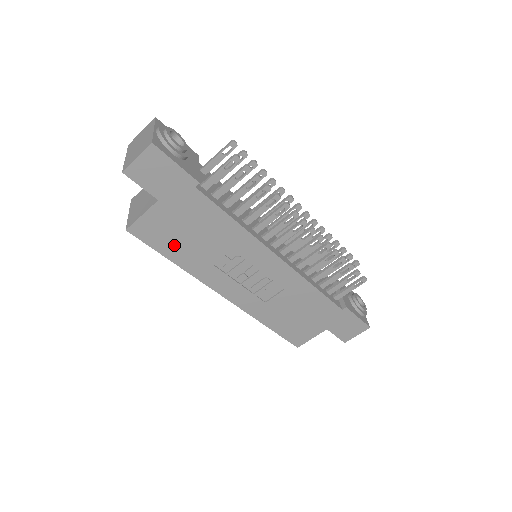
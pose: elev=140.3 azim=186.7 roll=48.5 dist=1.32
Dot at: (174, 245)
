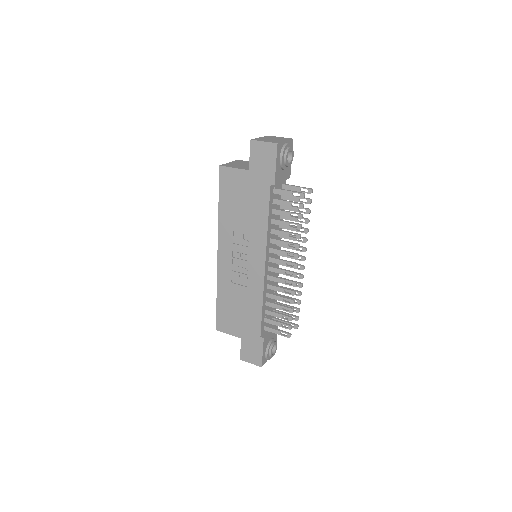
Dot at: (229, 199)
